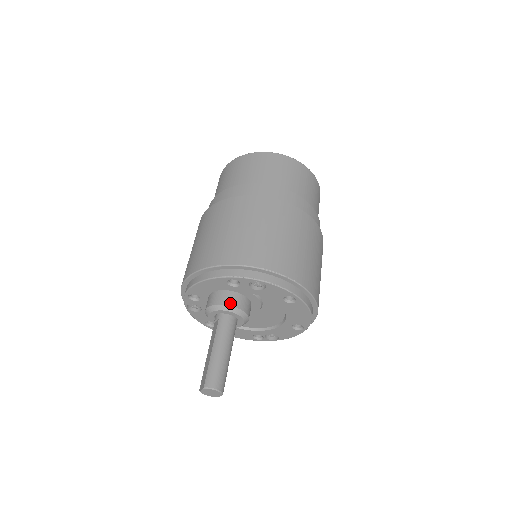
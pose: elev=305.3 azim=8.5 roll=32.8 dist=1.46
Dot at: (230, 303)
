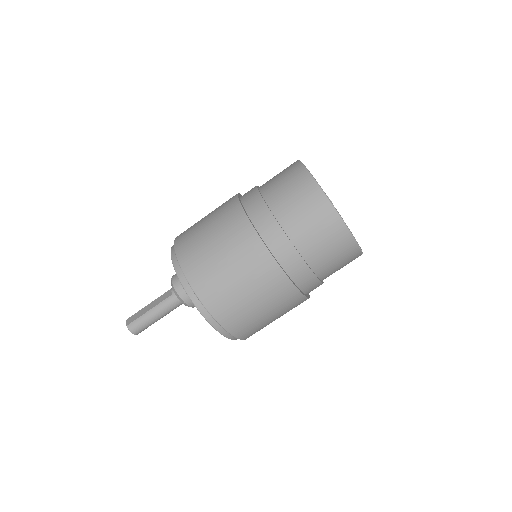
Dot at: (184, 298)
